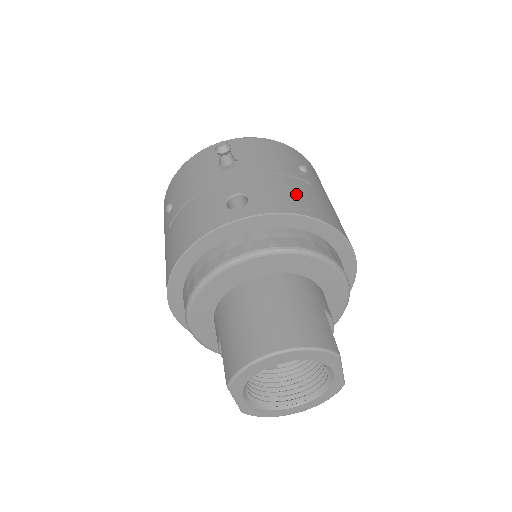
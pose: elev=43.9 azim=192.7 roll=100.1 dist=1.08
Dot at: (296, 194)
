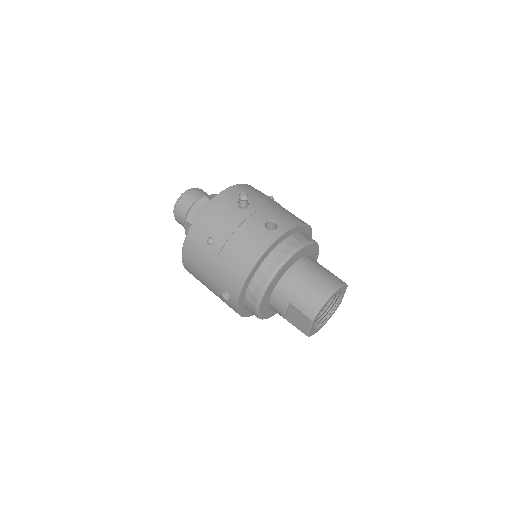
Dot at: (289, 214)
